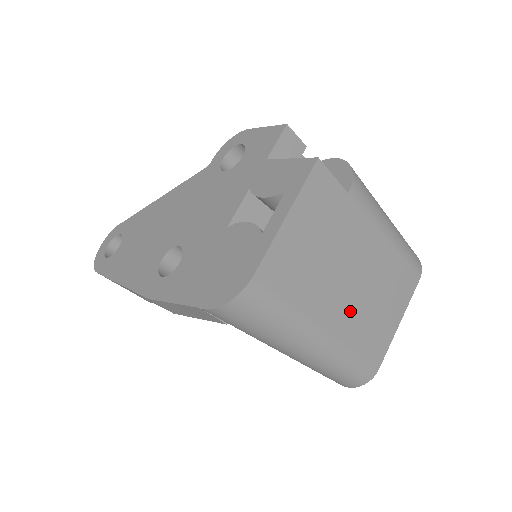
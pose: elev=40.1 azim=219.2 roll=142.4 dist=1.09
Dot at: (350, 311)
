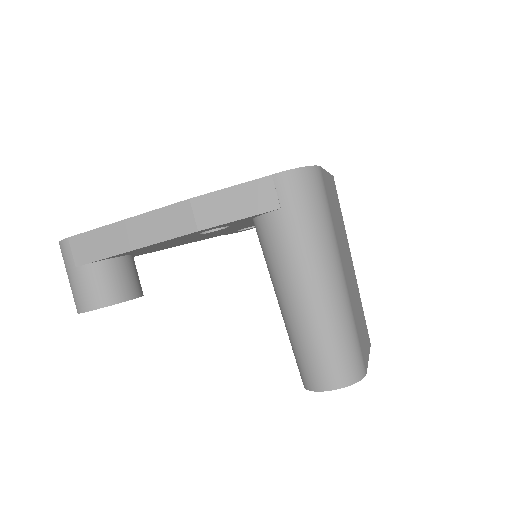
Dot at: (350, 285)
